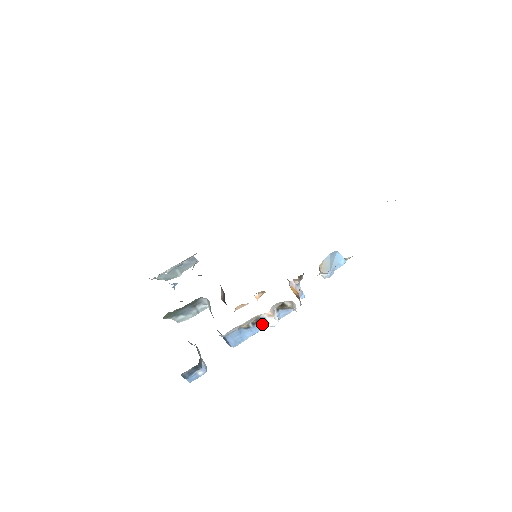
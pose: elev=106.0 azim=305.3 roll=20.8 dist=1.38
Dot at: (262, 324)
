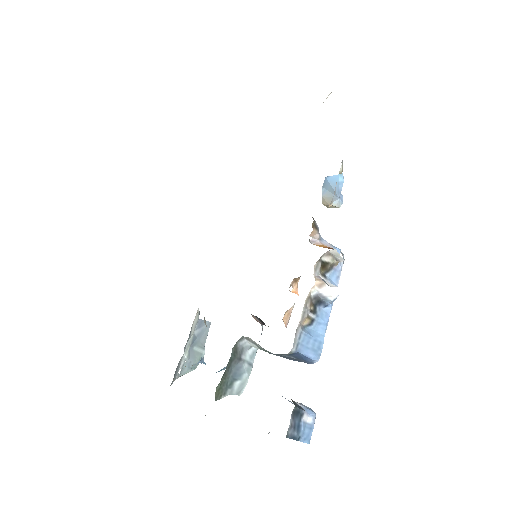
Dot at: (323, 306)
